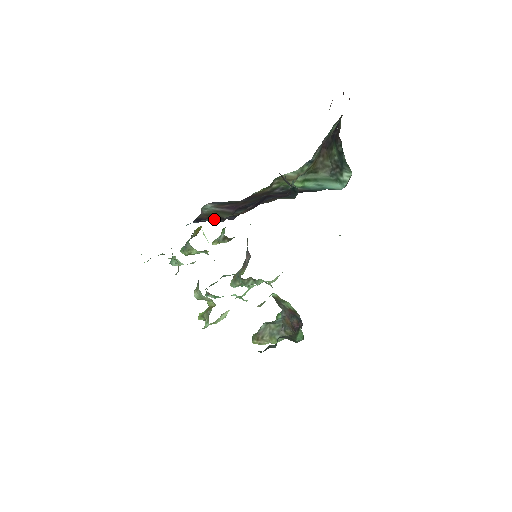
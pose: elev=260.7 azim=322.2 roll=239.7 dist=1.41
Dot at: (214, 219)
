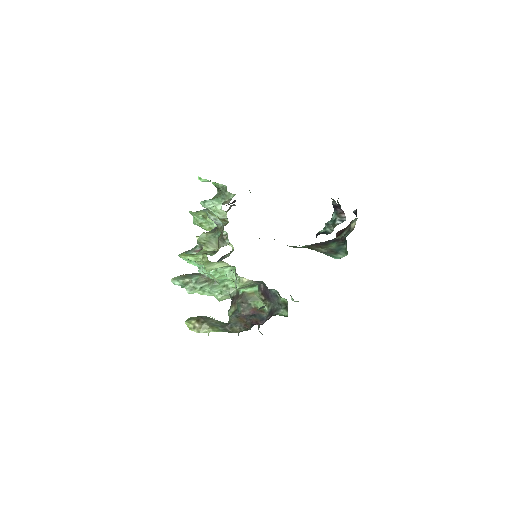
Dot at: occluded
